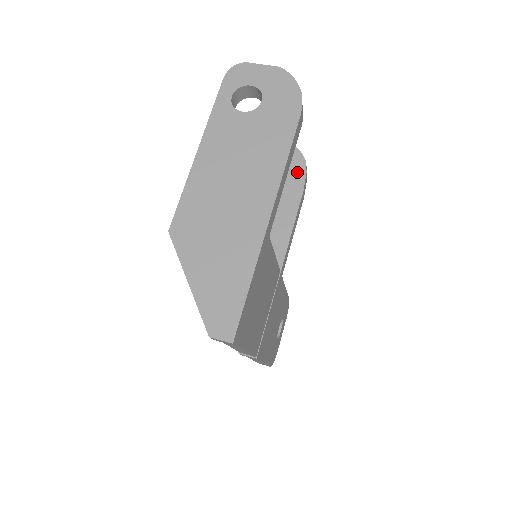
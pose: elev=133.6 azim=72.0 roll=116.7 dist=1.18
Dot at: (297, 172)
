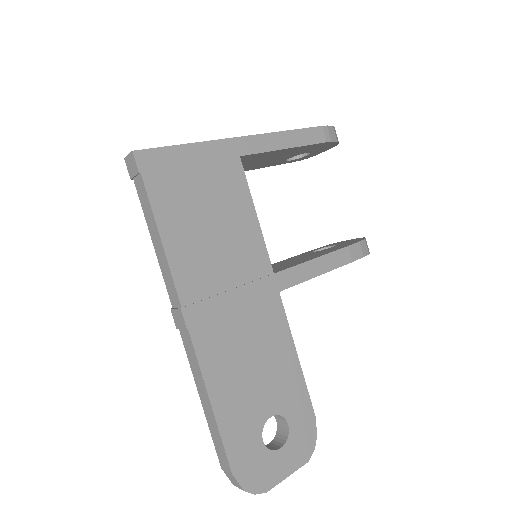
Dot at: (351, 243)
